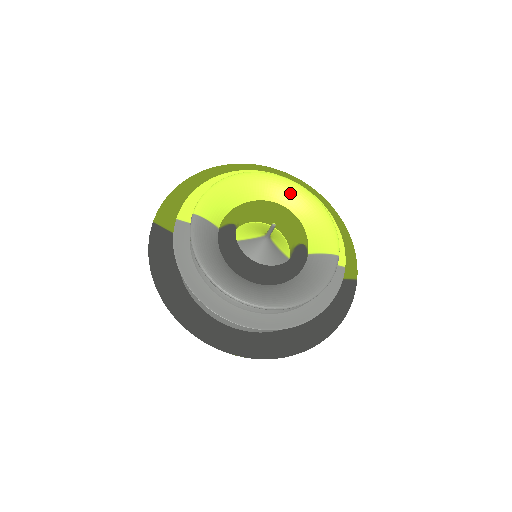
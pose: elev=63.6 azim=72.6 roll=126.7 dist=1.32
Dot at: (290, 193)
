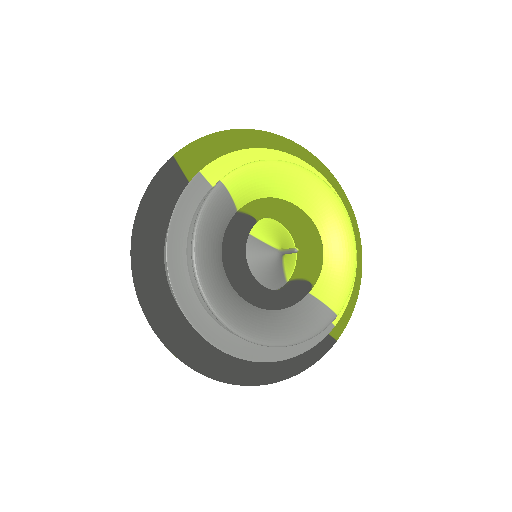
Dot at: (333, 218)
